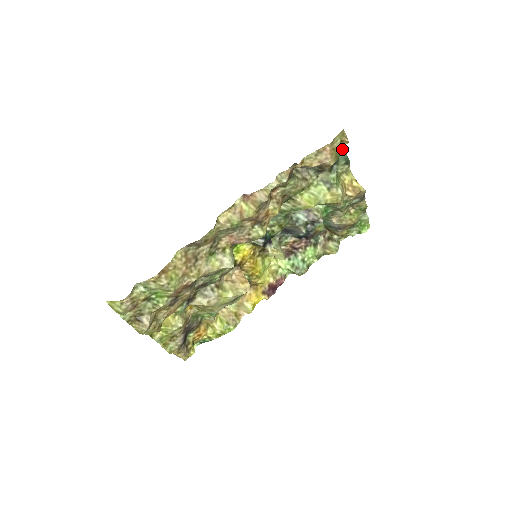
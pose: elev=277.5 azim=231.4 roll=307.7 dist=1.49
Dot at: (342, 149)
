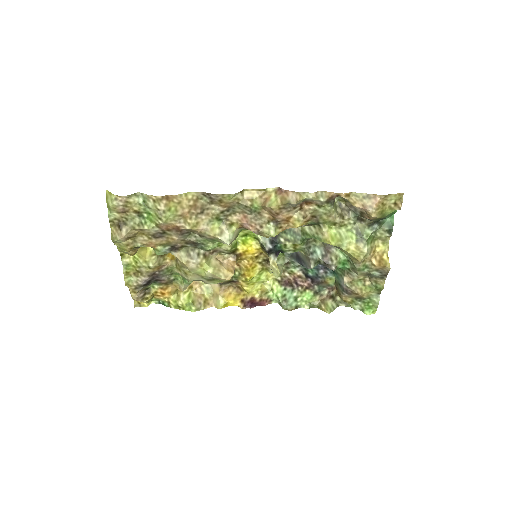
Dot at: (391, 211)
